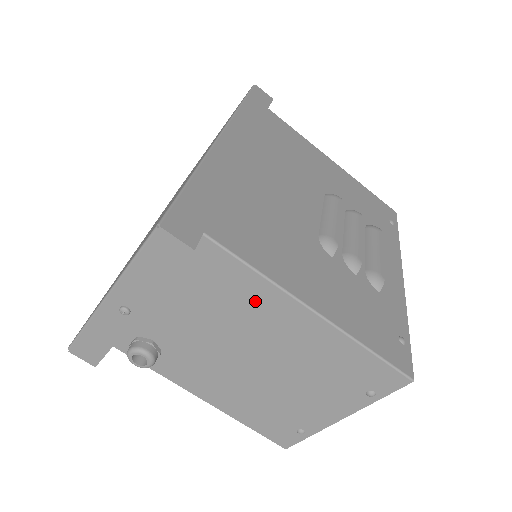
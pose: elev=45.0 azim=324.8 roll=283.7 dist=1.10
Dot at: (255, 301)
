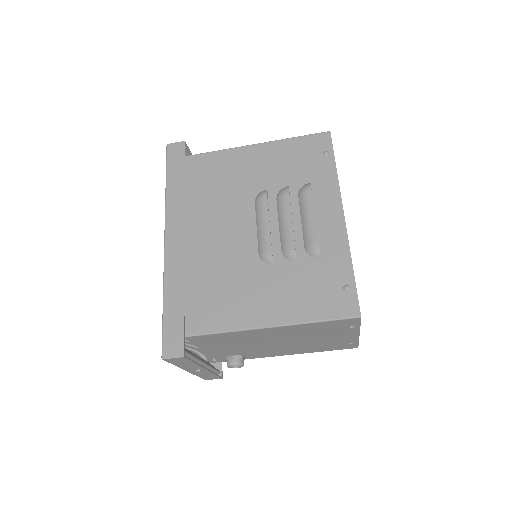
Dot at: (242, 336)
